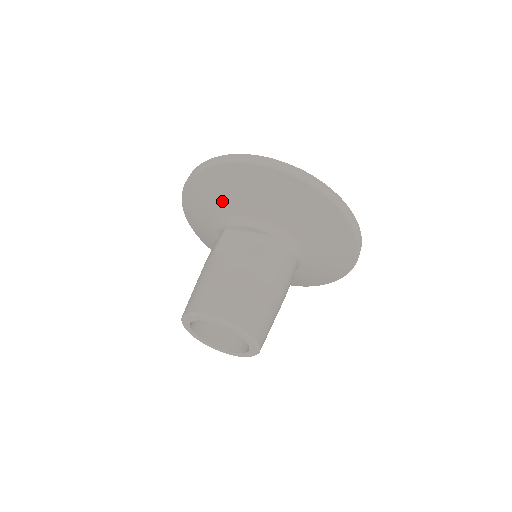
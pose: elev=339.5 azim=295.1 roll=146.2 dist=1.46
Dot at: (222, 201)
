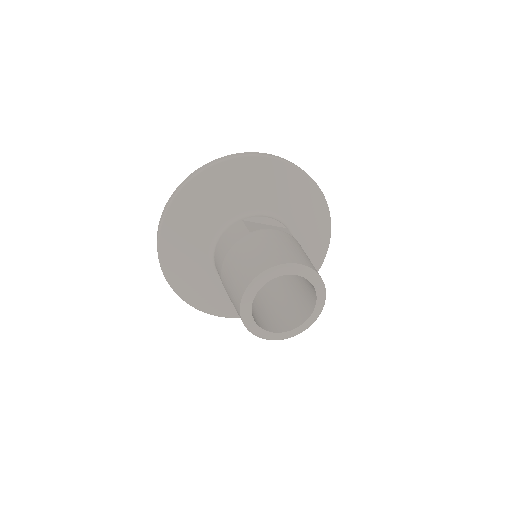
Dot at: (241, 193)
